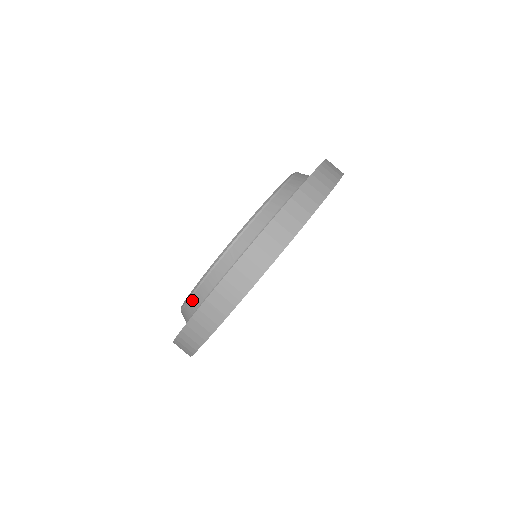
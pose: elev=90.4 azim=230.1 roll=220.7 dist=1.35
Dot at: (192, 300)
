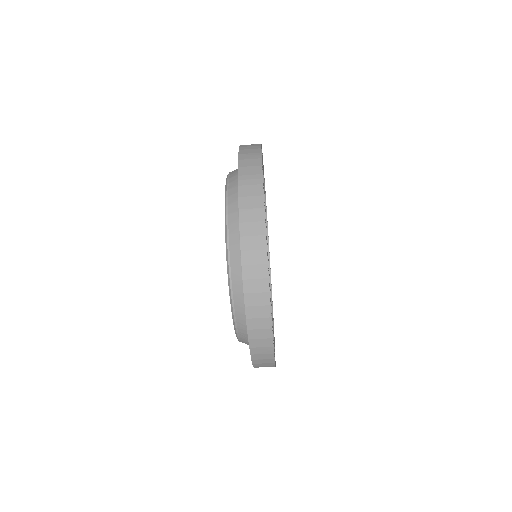
Dot at: occluded
